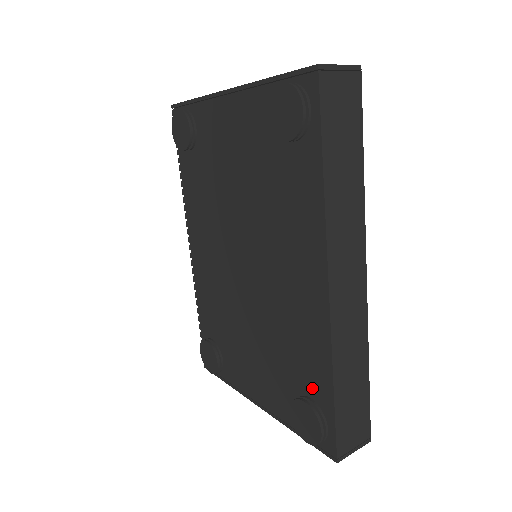
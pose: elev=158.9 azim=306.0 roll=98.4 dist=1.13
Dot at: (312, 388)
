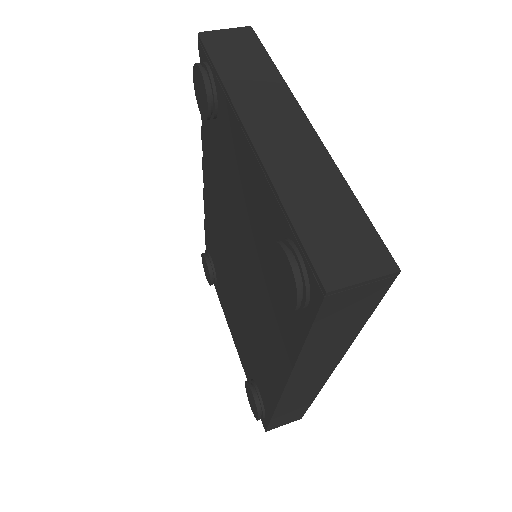
Dot at: (262, 393)
